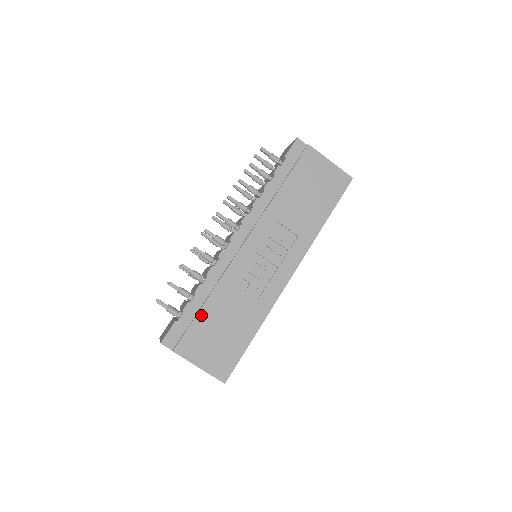
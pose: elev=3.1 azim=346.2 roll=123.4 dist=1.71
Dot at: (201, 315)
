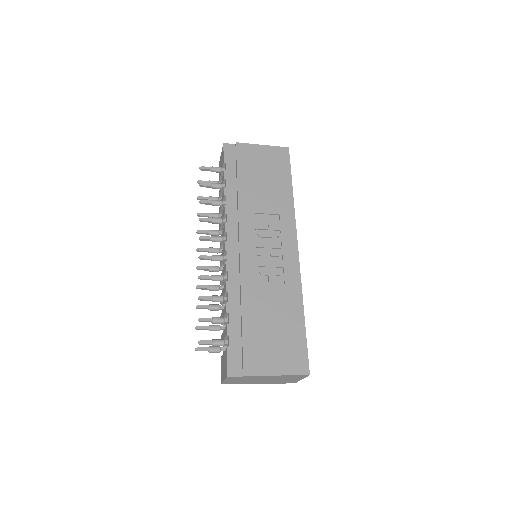
Dot at: (246, 328)
